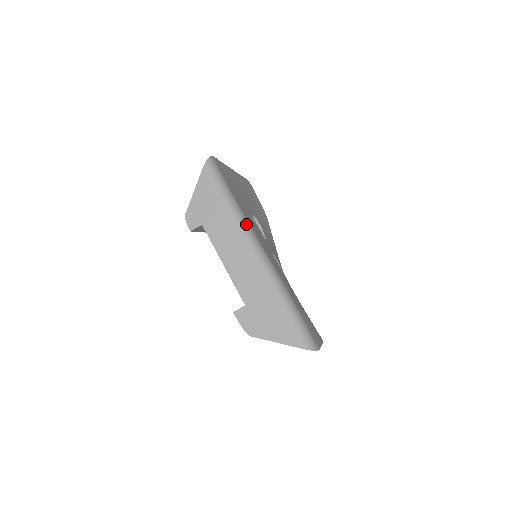
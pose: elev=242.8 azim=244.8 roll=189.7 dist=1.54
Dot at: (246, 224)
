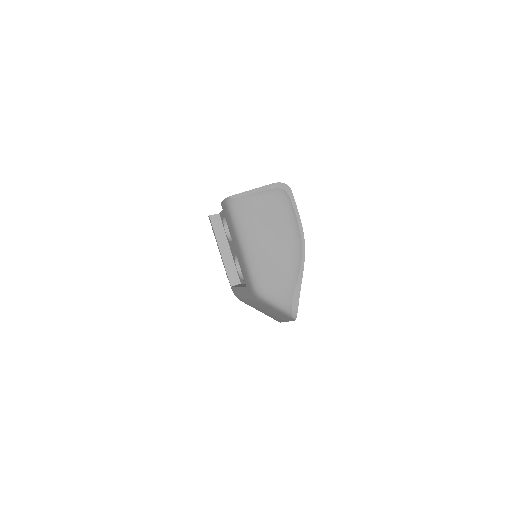
Dot at: occluded
